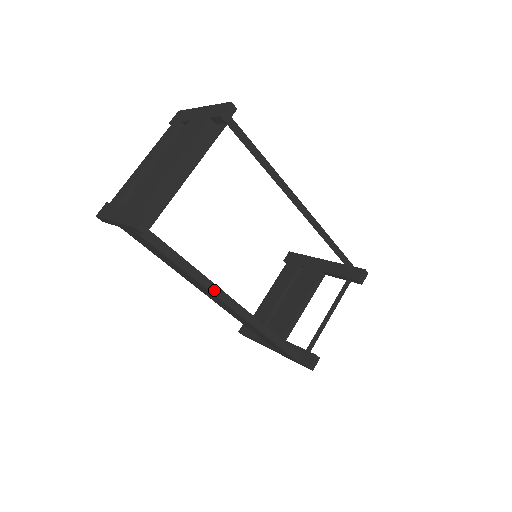
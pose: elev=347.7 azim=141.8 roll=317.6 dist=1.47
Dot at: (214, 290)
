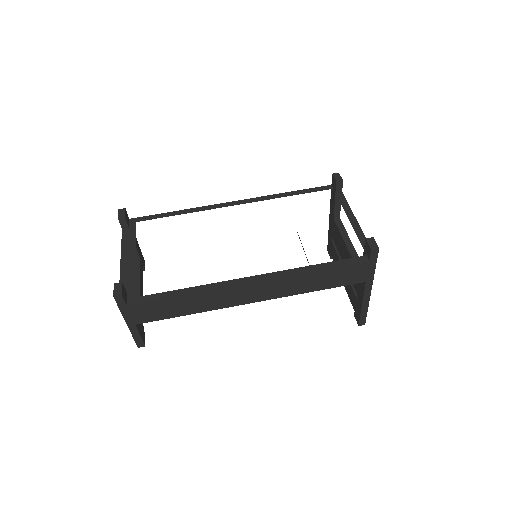
Dot at: (222, 285)
